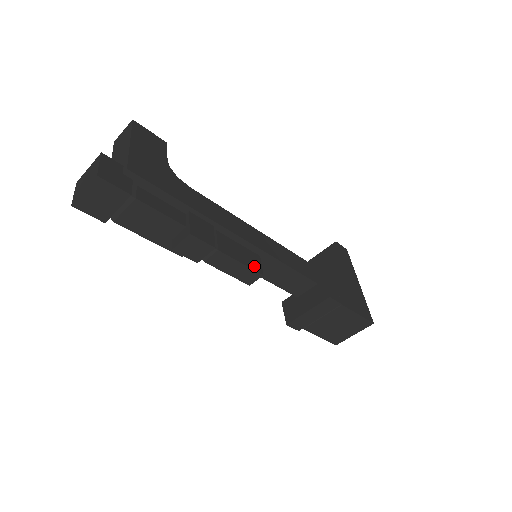
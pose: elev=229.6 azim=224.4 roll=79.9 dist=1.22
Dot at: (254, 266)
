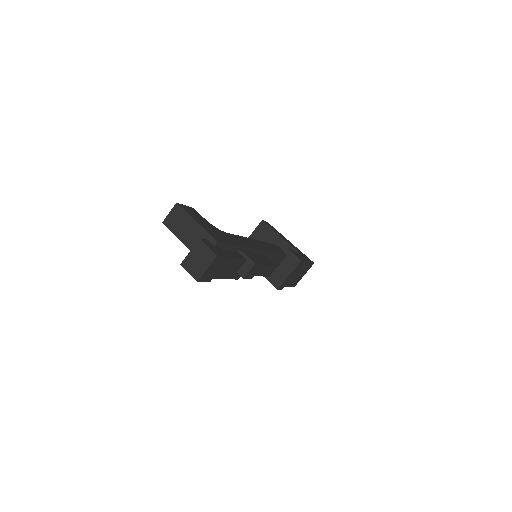
Dot at: (272, 264)
